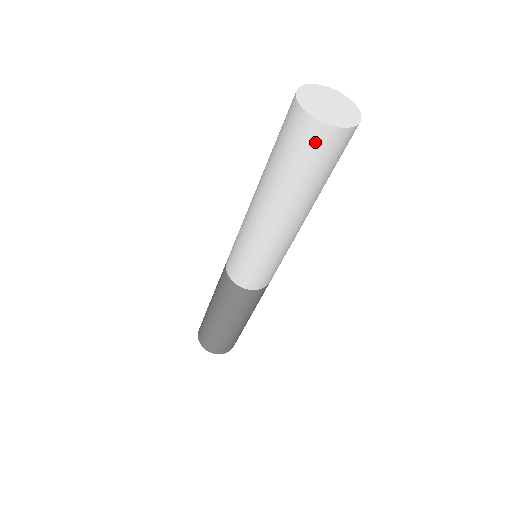
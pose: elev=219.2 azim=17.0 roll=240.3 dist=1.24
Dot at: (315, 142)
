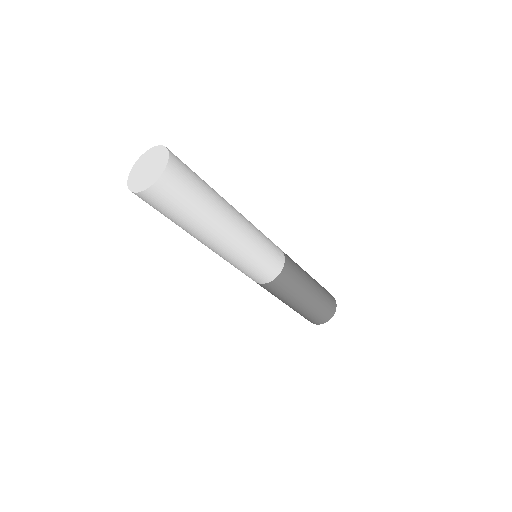
Dot at: (170, 190)
